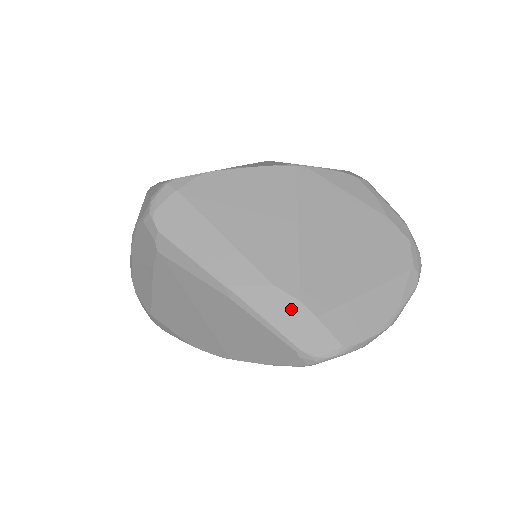
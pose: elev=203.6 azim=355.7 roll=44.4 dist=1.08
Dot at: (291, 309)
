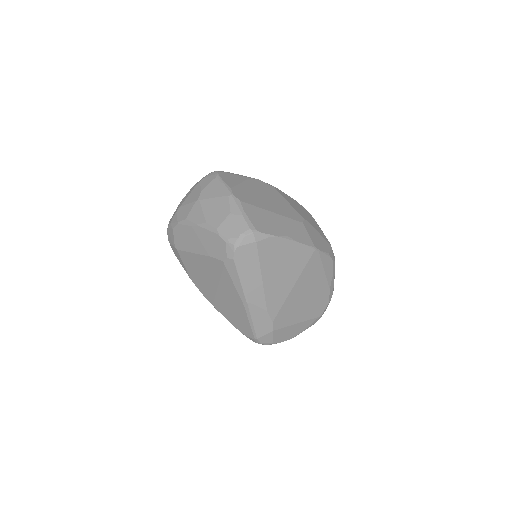
Dot at: (266, 323)
